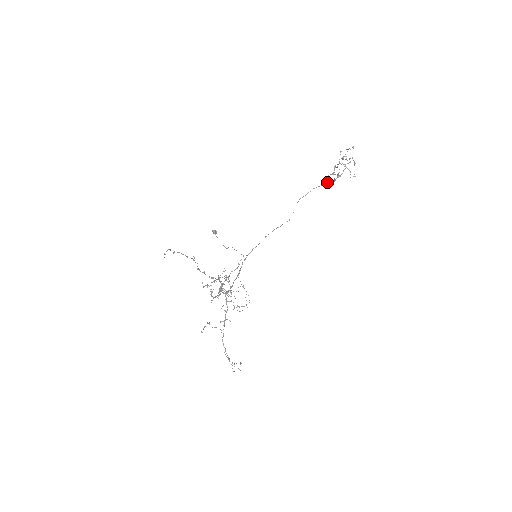
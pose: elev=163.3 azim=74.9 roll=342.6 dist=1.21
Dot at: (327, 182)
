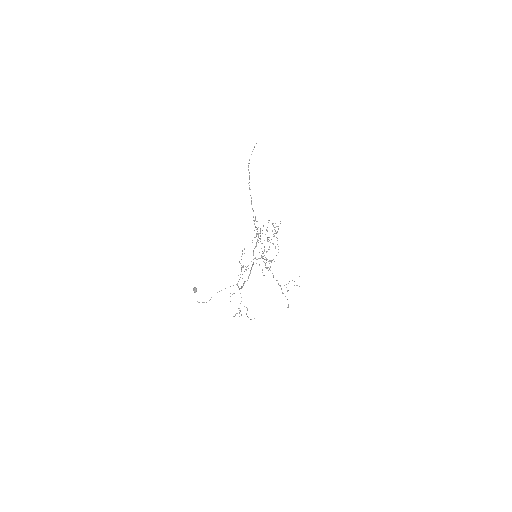
Dot at: (274, 229)
